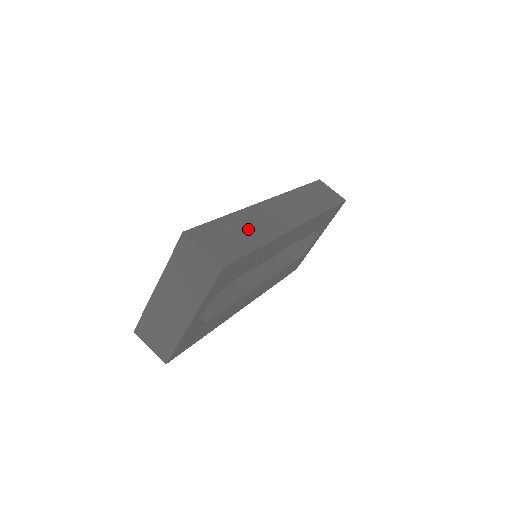
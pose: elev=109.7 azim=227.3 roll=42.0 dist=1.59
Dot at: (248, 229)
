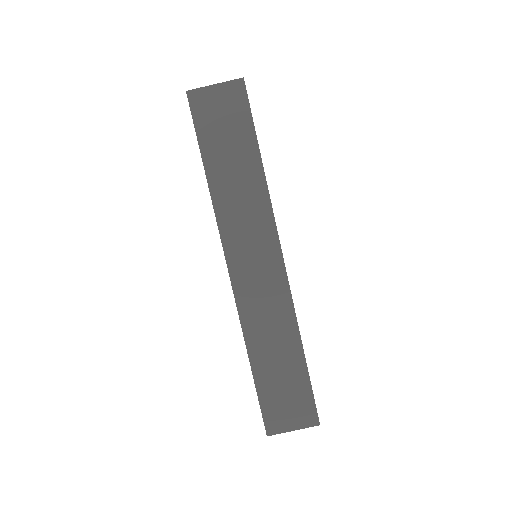
Dot at: (276, 352)
